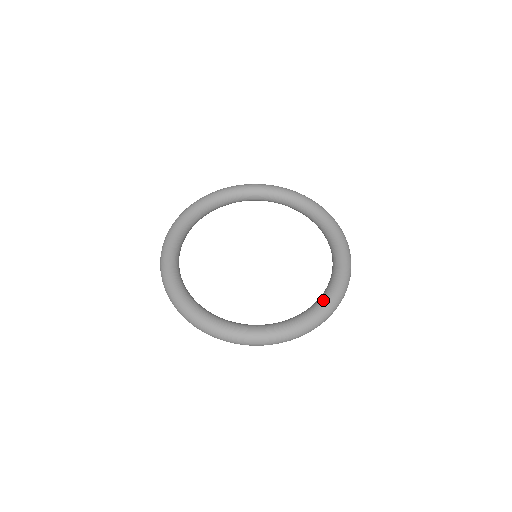
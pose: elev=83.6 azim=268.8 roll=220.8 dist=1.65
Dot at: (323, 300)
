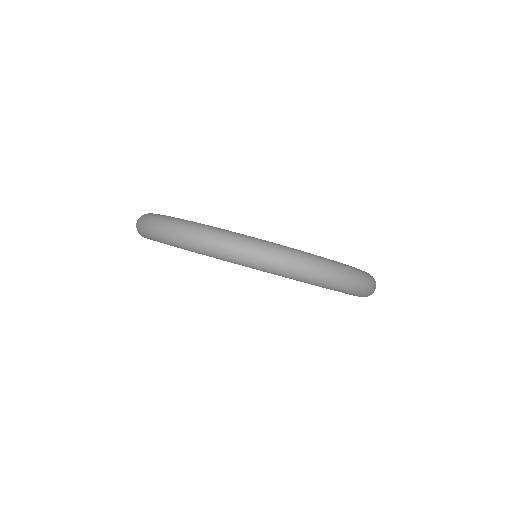
Dot at: occluded
